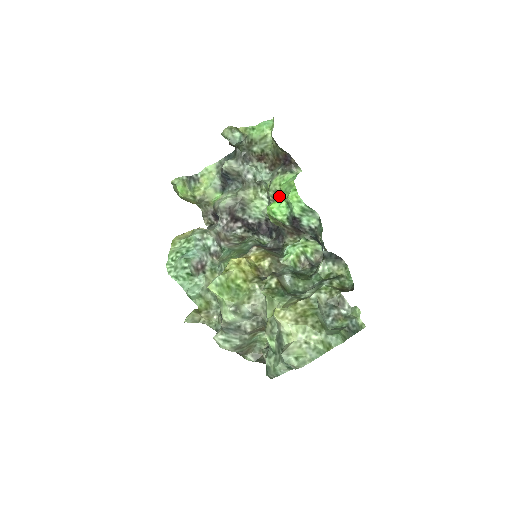
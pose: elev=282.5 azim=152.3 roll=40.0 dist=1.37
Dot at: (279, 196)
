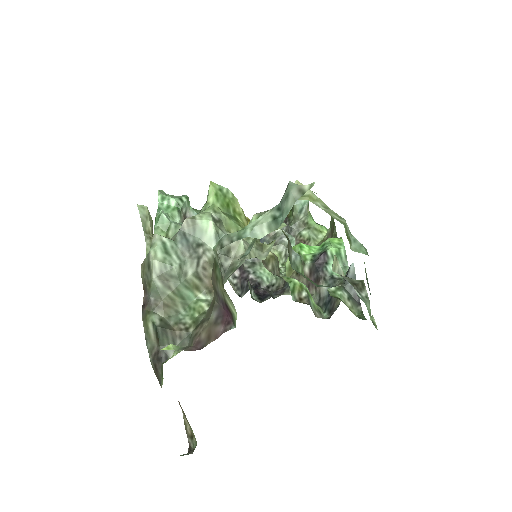
Dot at: occluded
